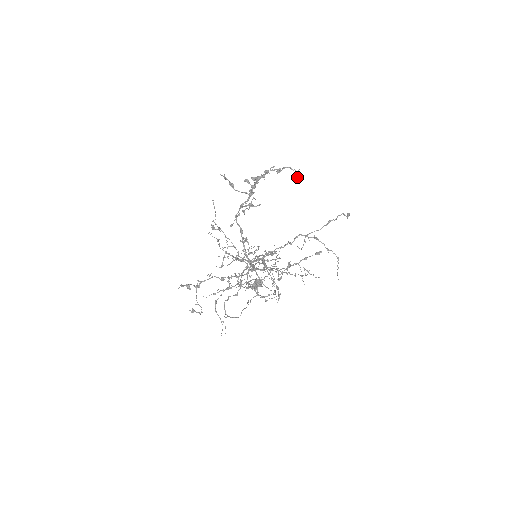
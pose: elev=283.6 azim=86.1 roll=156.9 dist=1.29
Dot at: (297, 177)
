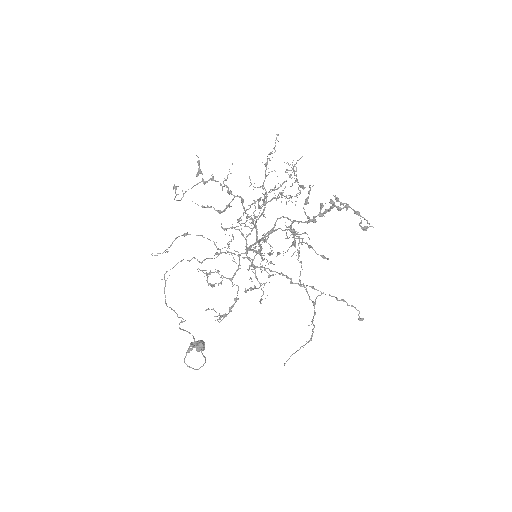
Dot at: (366, 228)
